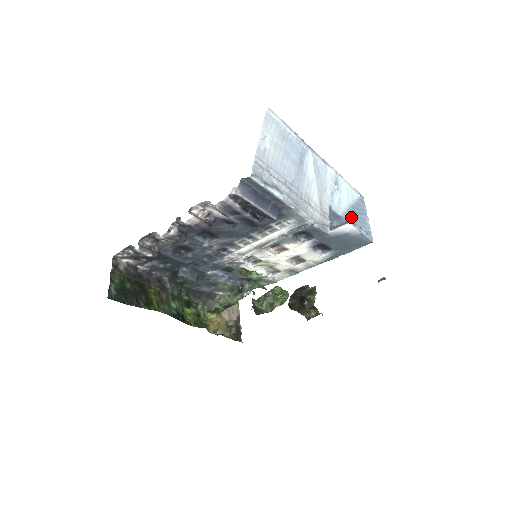
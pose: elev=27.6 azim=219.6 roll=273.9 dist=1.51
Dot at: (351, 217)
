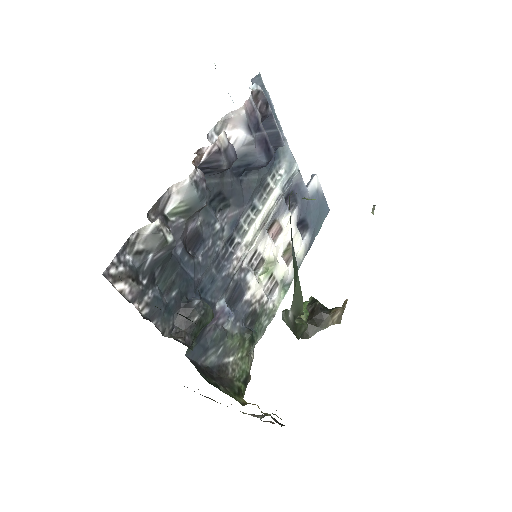
Dot at: occluded
